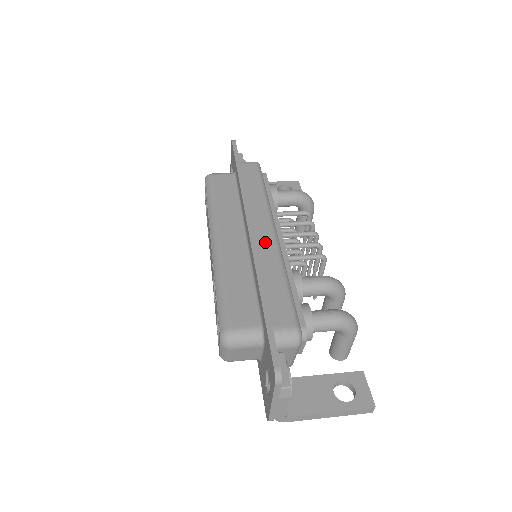
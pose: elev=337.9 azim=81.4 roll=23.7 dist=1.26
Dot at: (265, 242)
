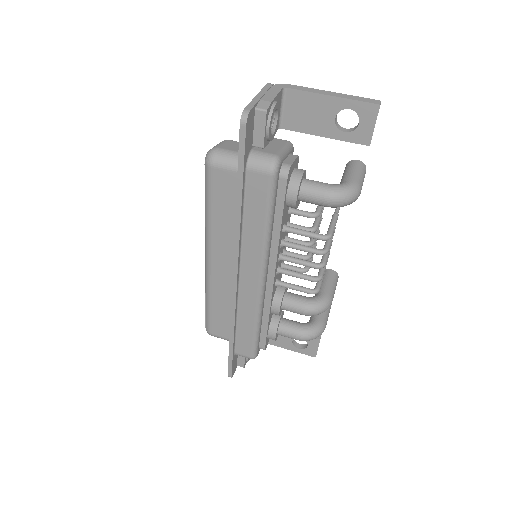
Dot at: (248, 293)
